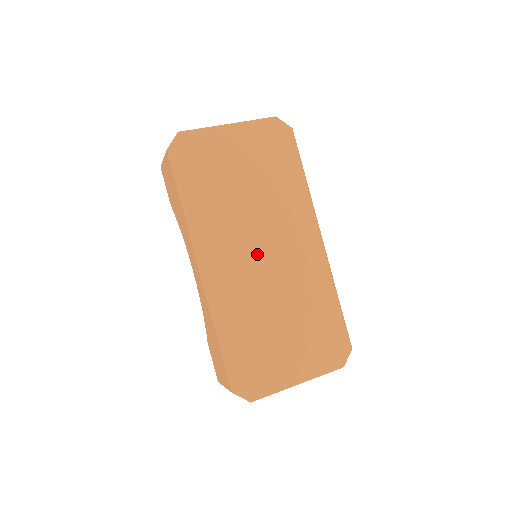
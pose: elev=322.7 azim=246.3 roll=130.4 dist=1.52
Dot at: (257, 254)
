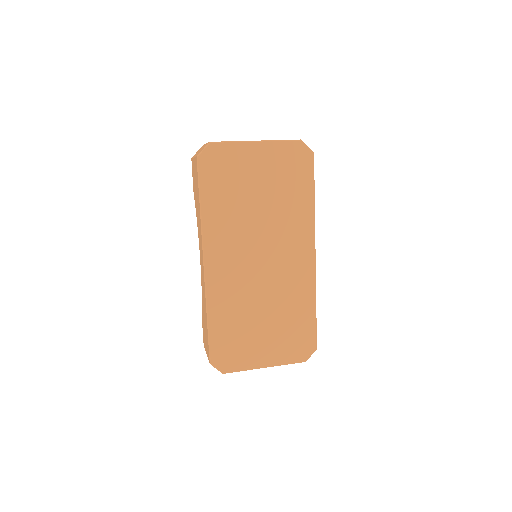
Dot at: (255, 259)
